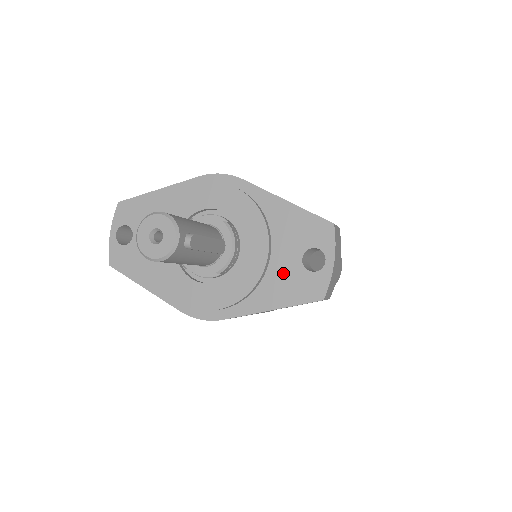
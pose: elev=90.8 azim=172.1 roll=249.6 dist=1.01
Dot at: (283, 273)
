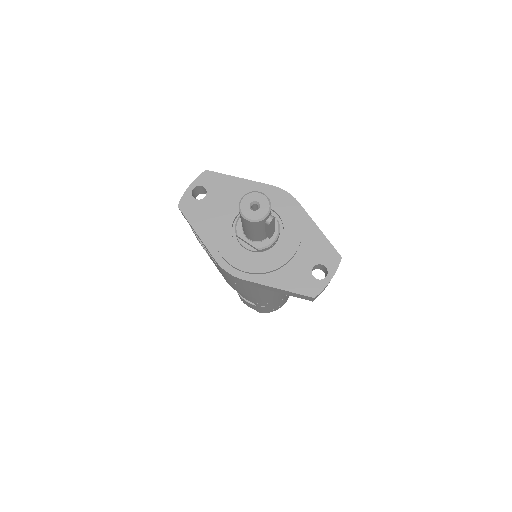
Dot at: (297, 270)
